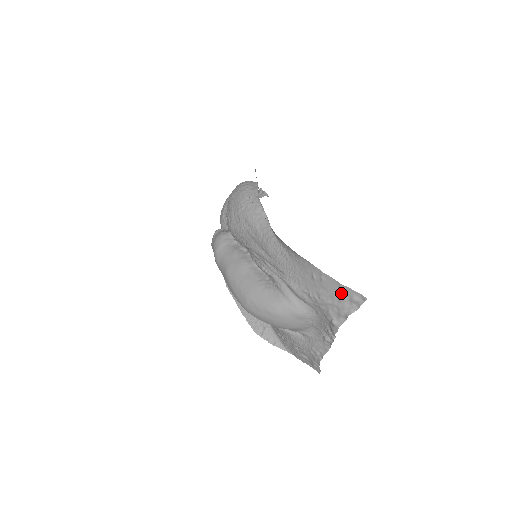
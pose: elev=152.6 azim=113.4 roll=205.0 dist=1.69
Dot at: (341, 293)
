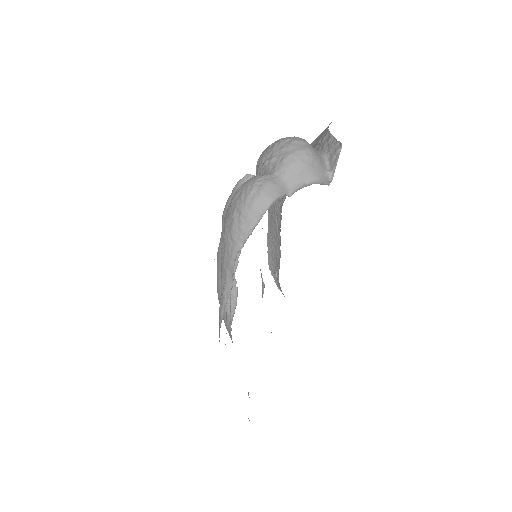
Dot at: occluded
